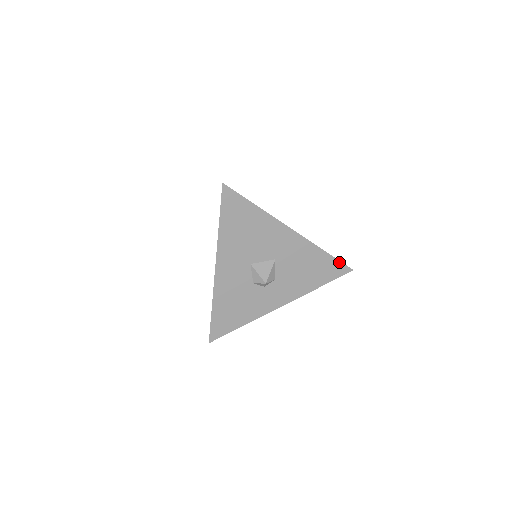
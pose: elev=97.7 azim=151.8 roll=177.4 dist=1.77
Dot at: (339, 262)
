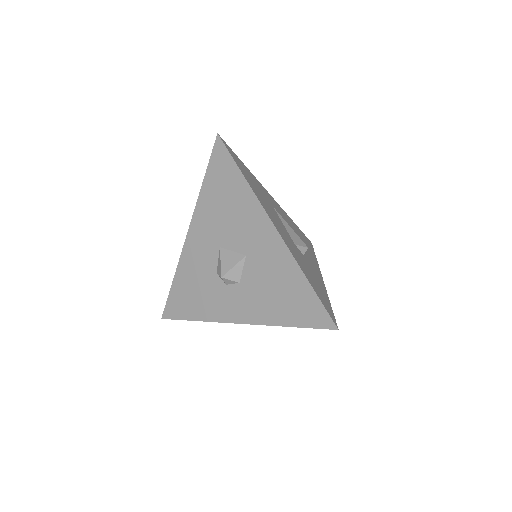
Dot at: (321, 305)
